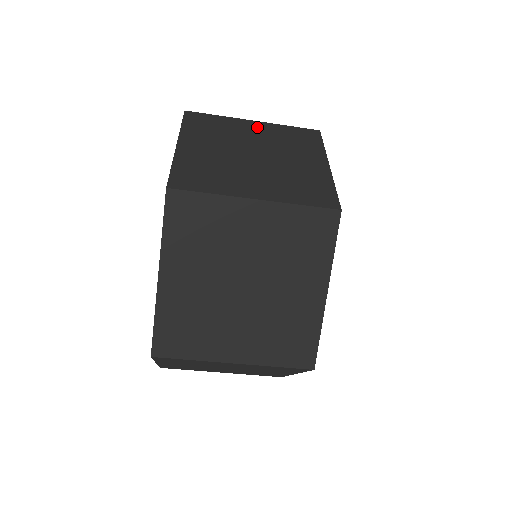
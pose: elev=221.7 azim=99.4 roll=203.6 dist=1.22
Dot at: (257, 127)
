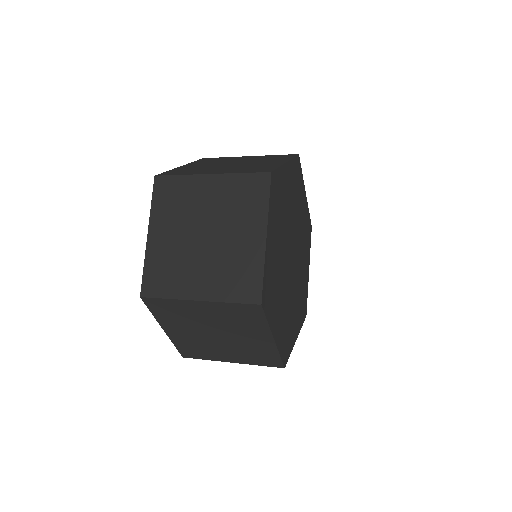
Dot at: (205, 309)
